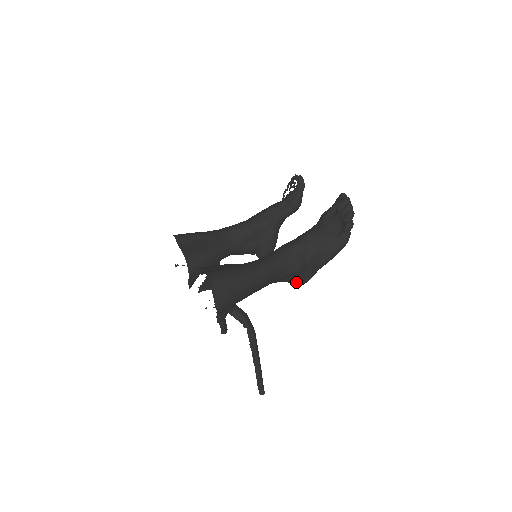
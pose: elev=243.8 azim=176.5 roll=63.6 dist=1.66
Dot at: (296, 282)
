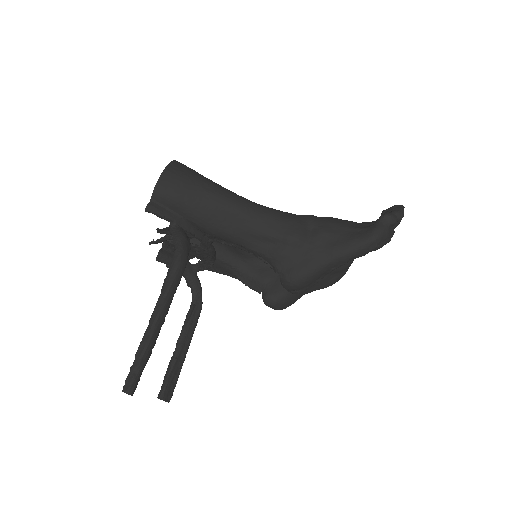
Dot at: (284, 270)
